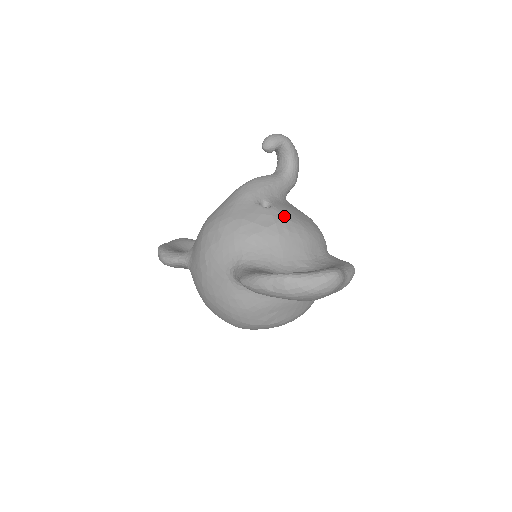
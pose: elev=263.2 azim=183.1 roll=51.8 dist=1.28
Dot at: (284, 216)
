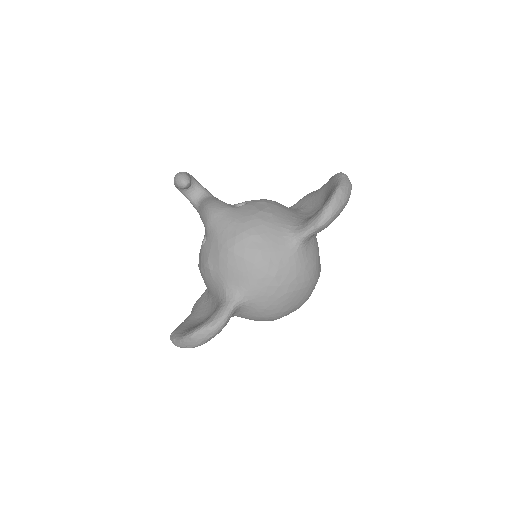
Dot at: (258, 200)
